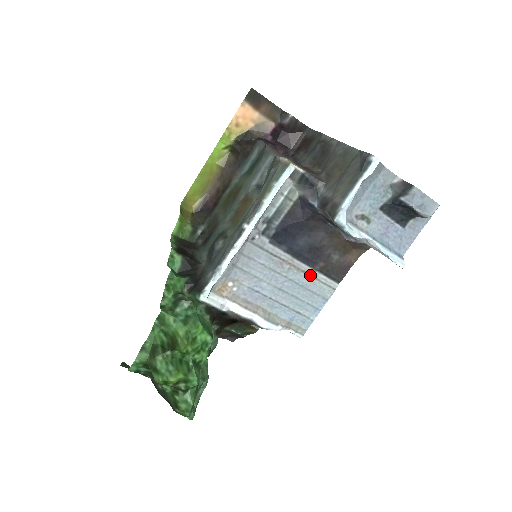
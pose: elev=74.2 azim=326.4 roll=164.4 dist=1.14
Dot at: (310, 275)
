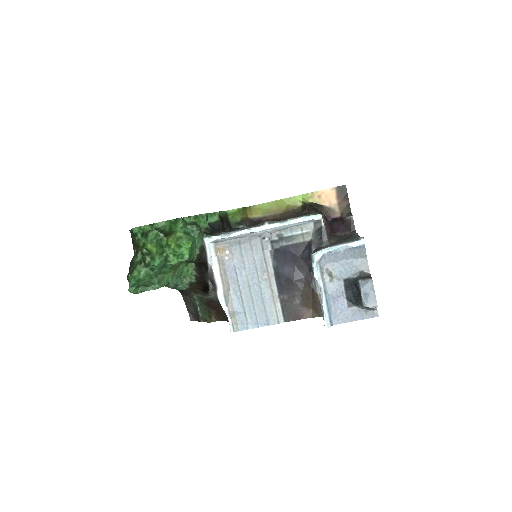
Dot at: (273, 297)
